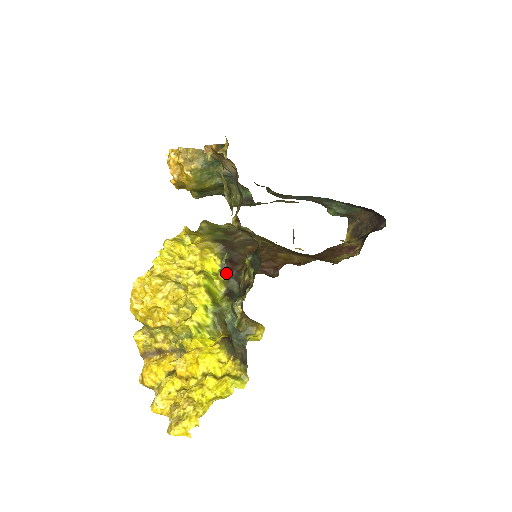
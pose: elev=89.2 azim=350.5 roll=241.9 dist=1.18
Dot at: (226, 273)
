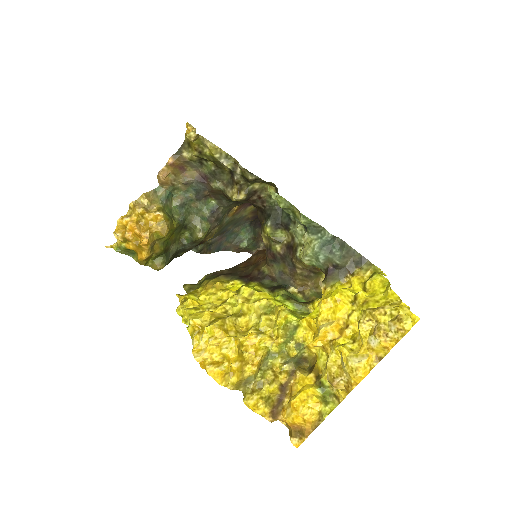
Dot at: (253, 282)
